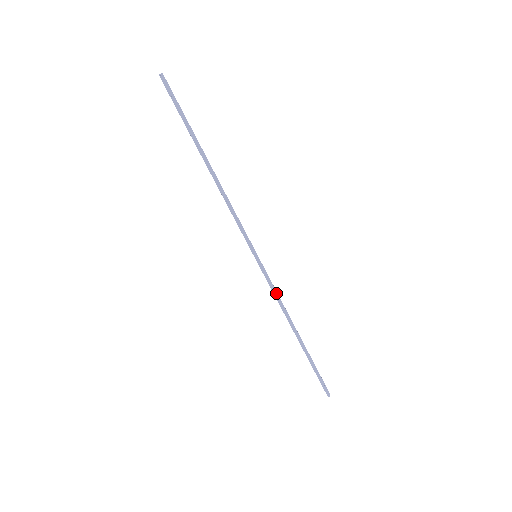
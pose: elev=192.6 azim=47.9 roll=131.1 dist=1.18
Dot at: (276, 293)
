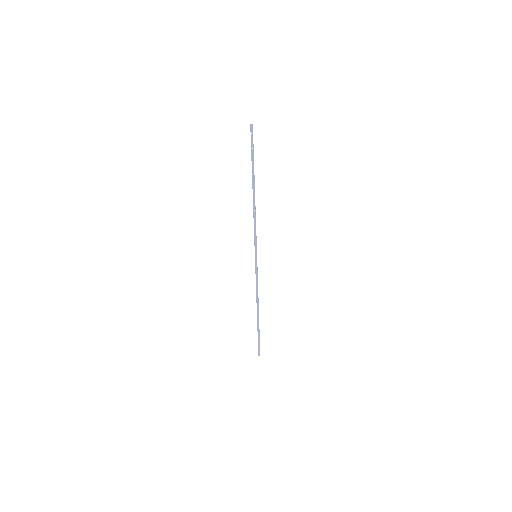
Dot at: occluded
